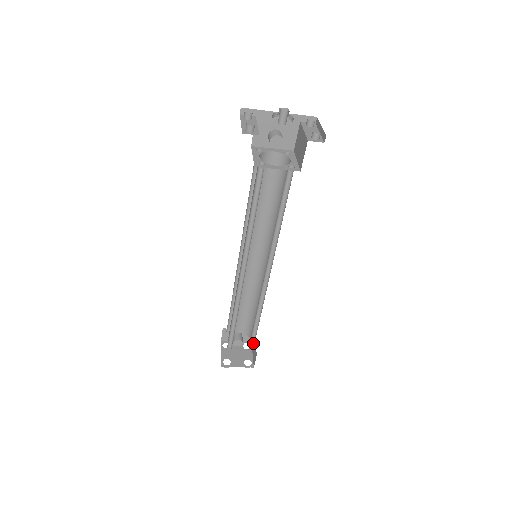
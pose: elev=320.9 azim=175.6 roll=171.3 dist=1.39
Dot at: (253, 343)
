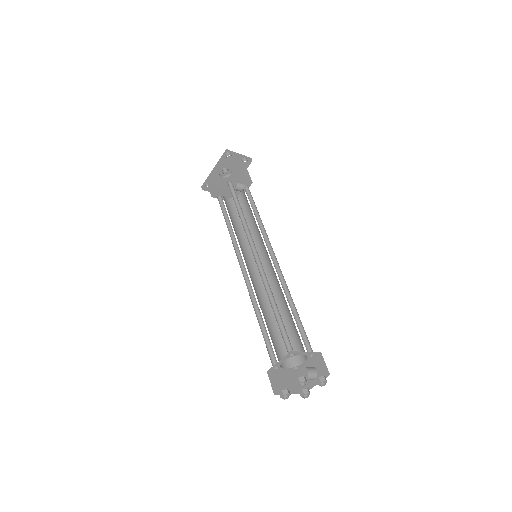
Dot at: occluded
